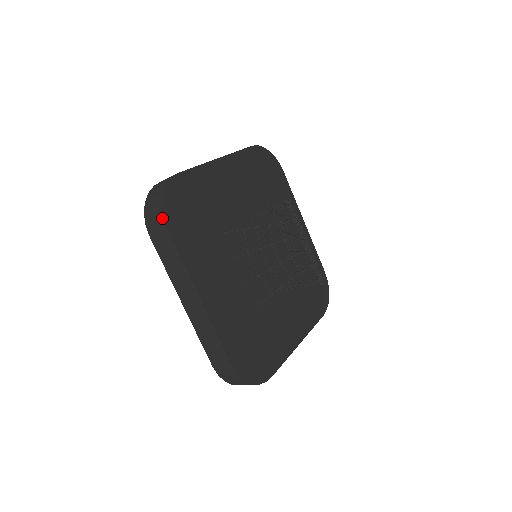
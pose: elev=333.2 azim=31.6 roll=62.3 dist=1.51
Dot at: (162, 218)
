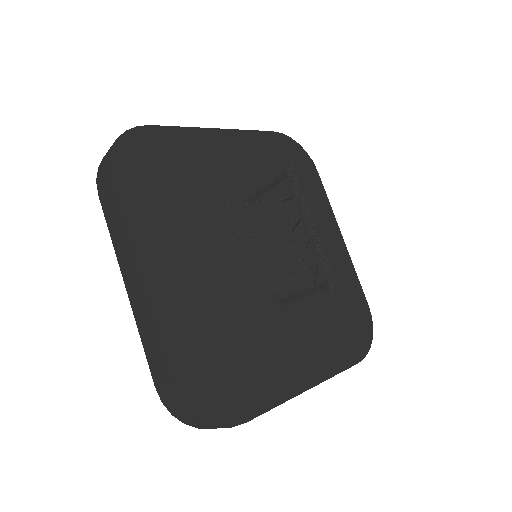
Dot at: (108, 165)
